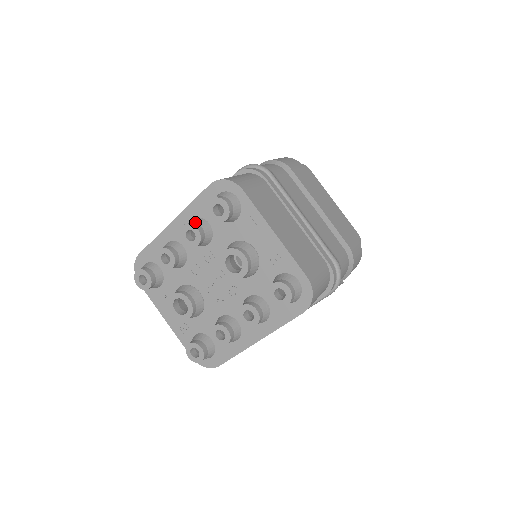
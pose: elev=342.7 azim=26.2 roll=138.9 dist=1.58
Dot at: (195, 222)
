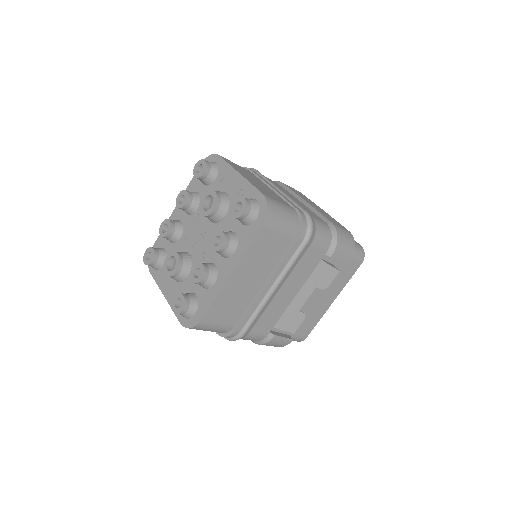
Dot at: occluded
